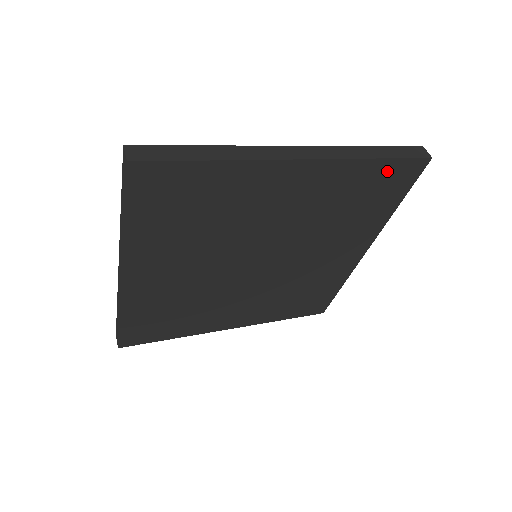
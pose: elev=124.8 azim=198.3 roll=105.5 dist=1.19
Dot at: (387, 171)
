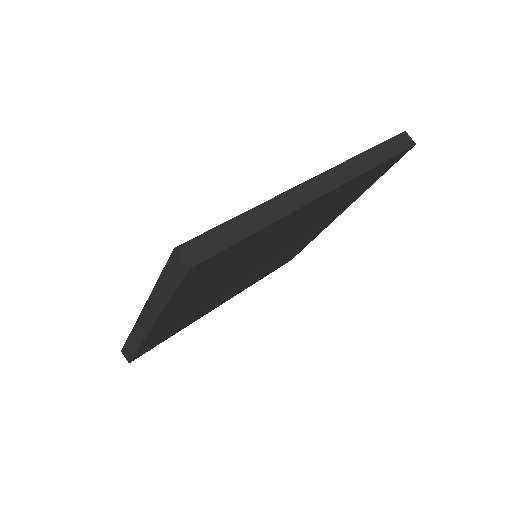
Dot at: (381, 167)
